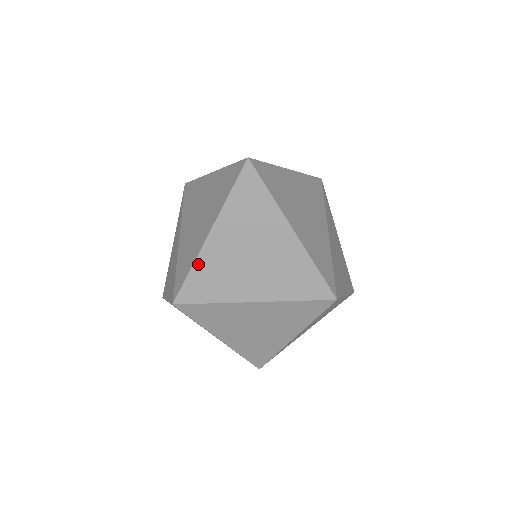
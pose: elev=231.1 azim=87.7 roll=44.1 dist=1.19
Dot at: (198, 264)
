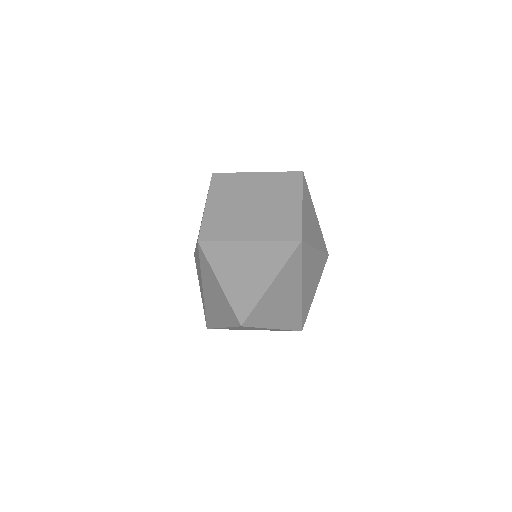
Dot at: (219, 328)
